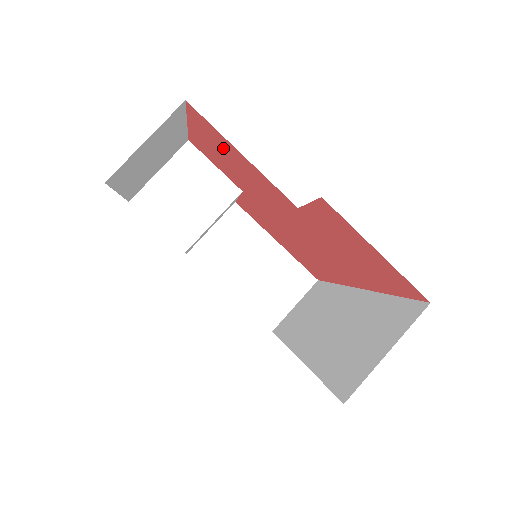
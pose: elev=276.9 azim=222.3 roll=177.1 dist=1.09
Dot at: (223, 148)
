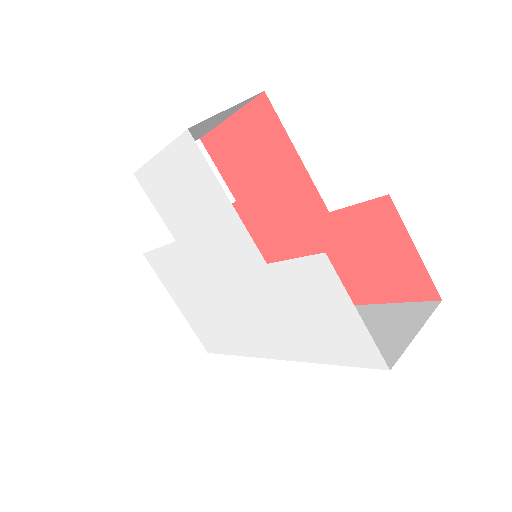
Dot at: (267, 146)
